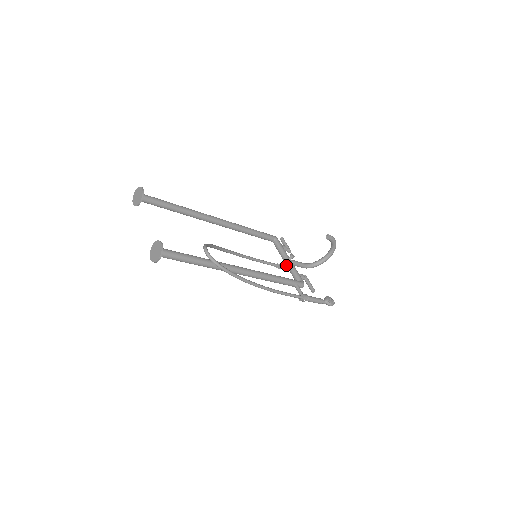
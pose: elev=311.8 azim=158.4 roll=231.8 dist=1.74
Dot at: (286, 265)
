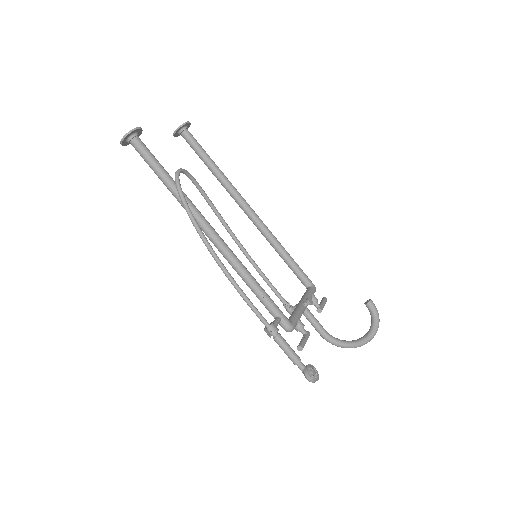
Dot at: (295, 307)
